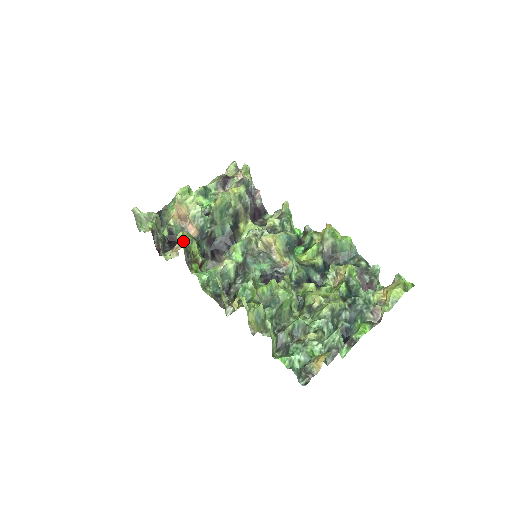
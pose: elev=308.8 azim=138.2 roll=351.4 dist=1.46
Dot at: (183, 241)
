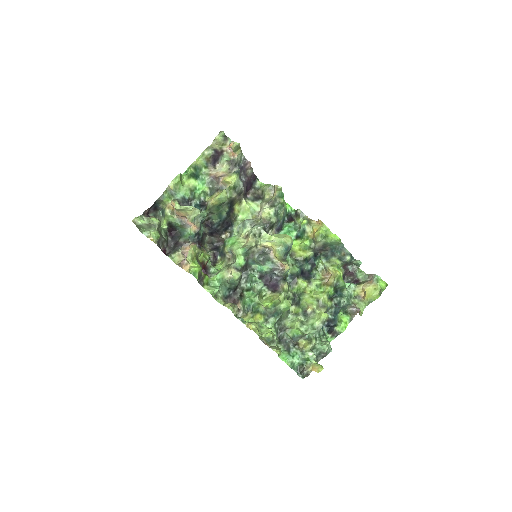
Dot at: (195, 272)
